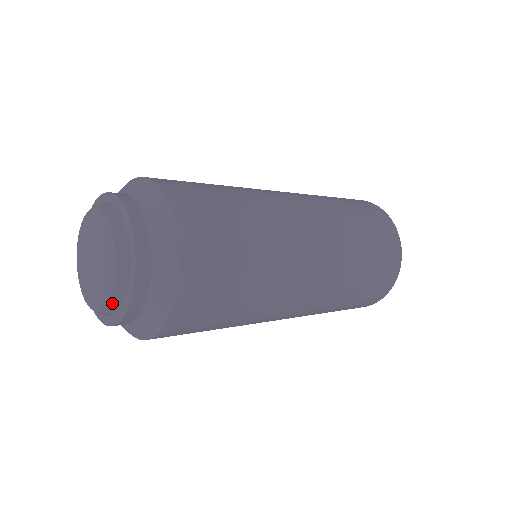
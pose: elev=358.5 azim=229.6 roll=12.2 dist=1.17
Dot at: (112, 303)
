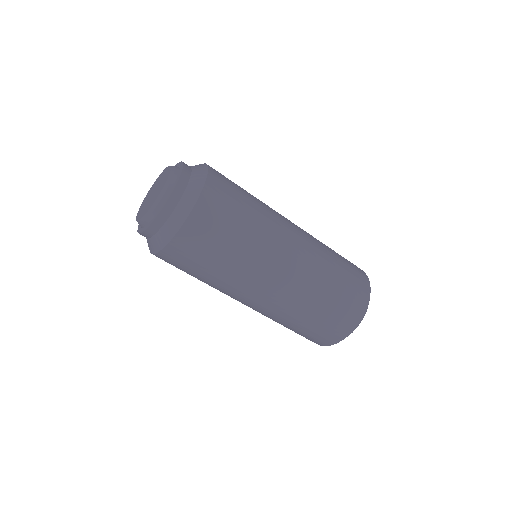
Dot at: (156, 205)
